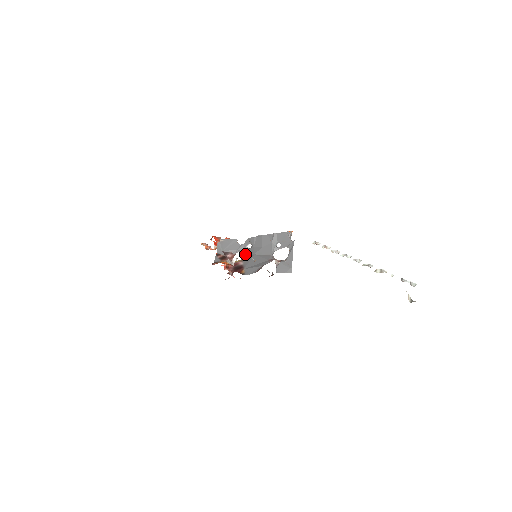
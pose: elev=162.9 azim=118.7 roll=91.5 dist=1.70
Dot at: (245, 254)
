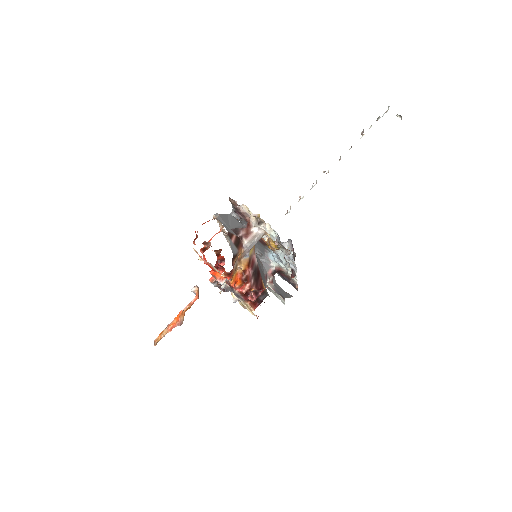
Dot at: occluded
